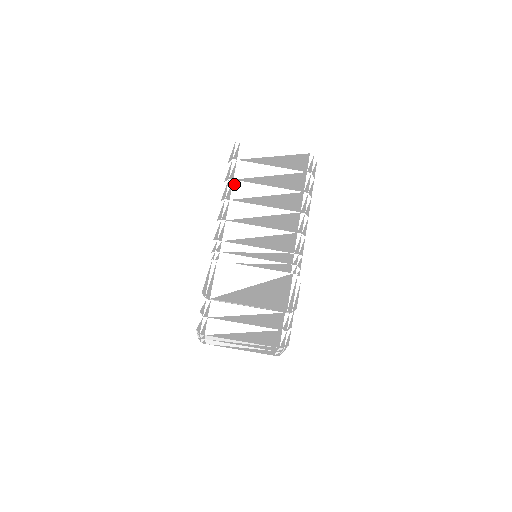
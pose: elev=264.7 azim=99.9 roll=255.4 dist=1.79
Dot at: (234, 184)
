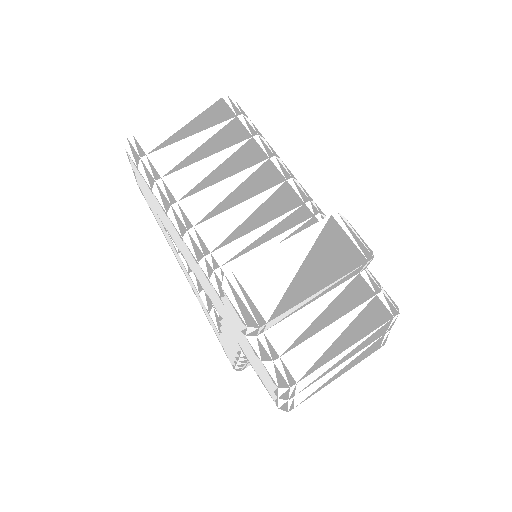
Dot at: (166, 182)
